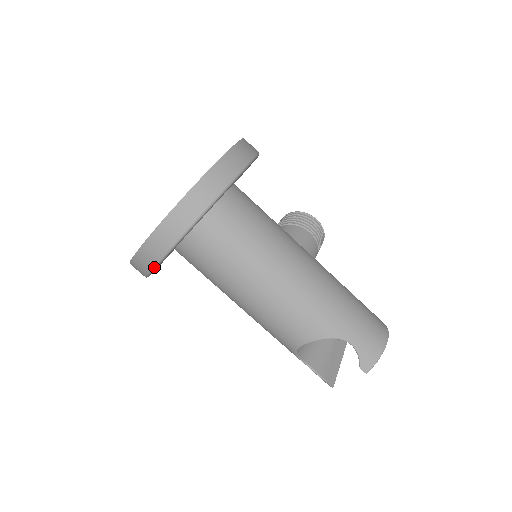
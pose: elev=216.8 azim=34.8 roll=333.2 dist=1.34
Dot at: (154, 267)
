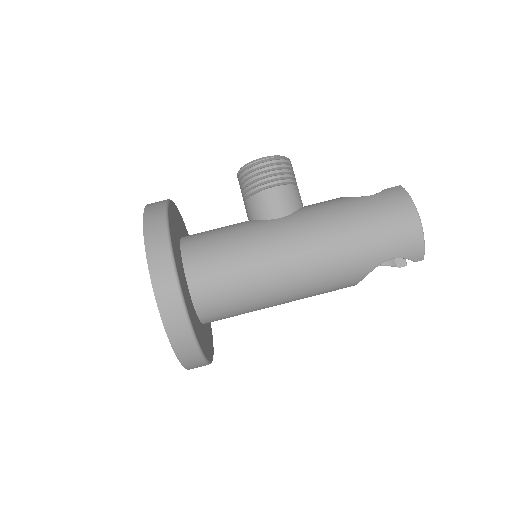
Dot at: occluded
